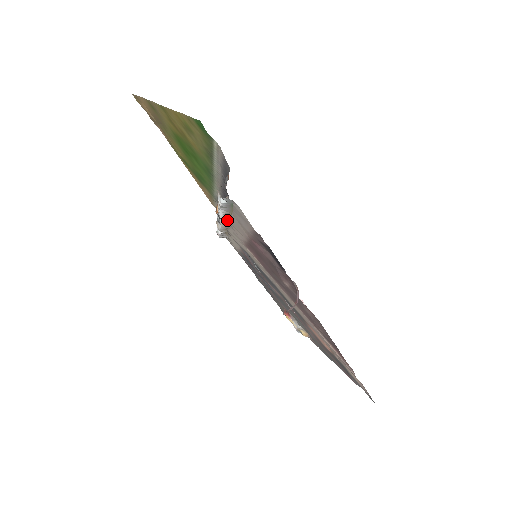
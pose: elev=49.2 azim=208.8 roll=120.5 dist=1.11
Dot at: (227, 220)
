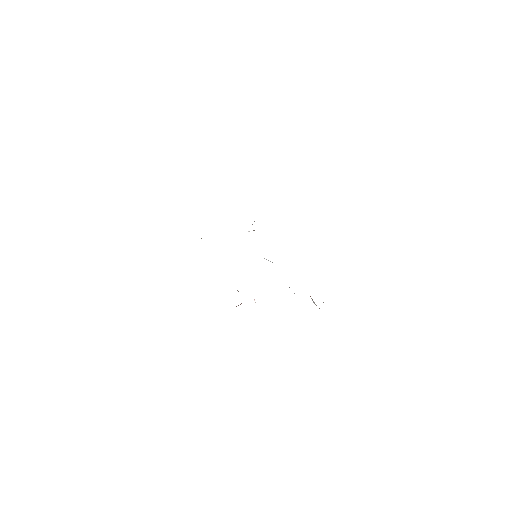
Dot at: occluded
